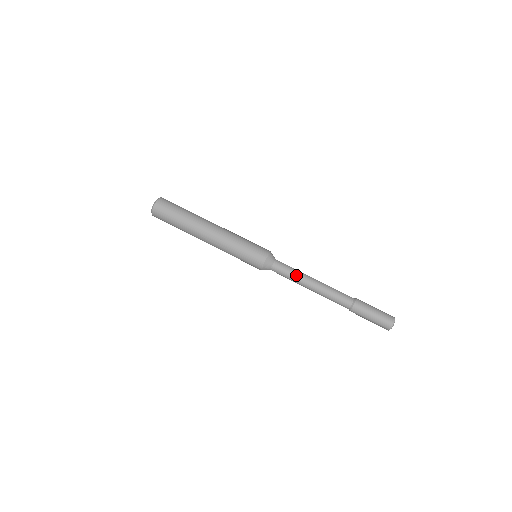
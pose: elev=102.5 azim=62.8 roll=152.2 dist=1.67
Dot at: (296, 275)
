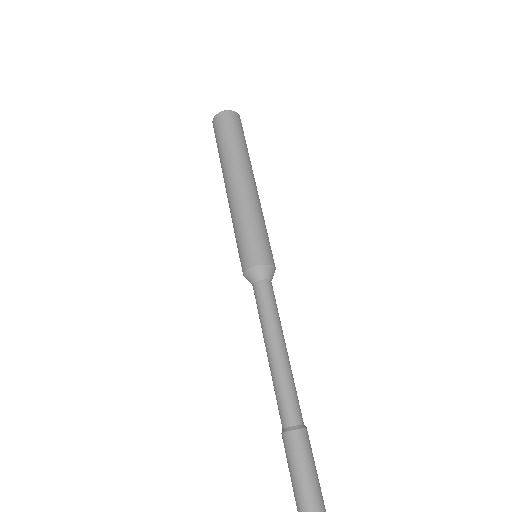
Dot at: (262, 322)
